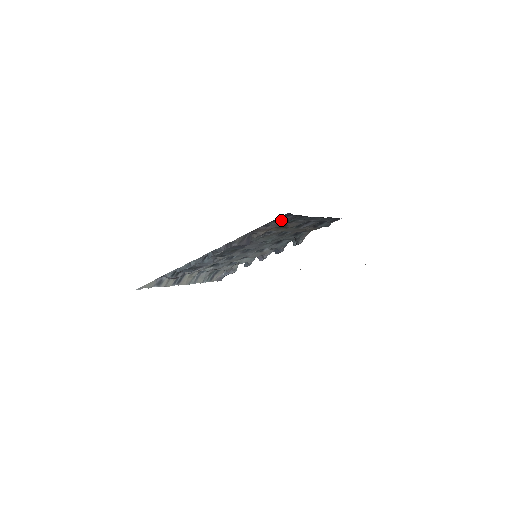
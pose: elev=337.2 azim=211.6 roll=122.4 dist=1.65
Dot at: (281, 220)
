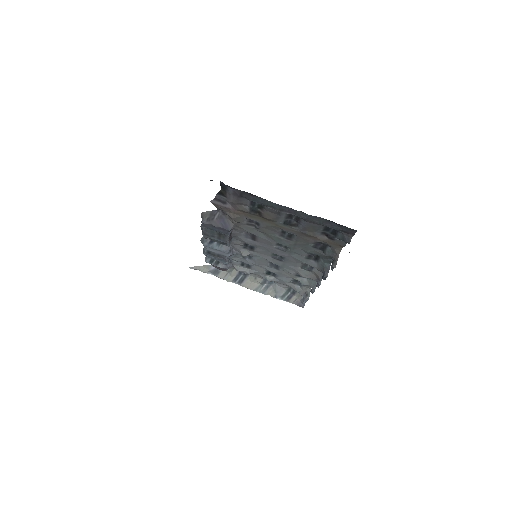
Dot at: (229, 195)
